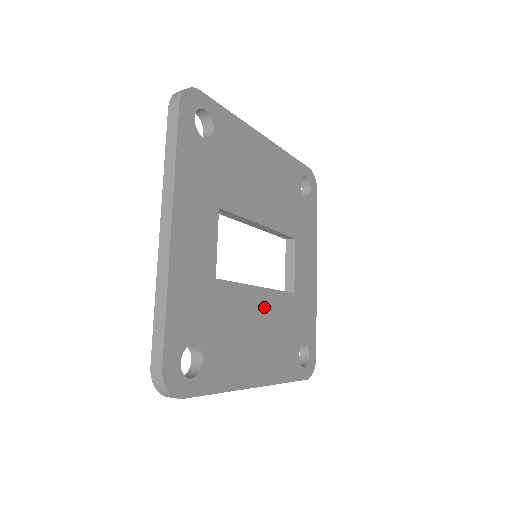
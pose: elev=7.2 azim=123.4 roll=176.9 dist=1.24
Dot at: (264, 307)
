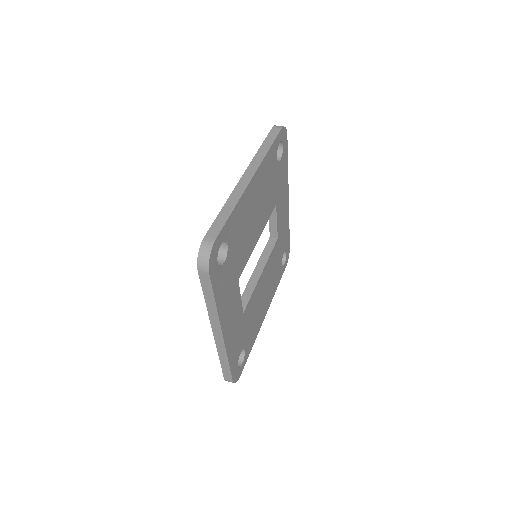
Dot at: (264, 278)
